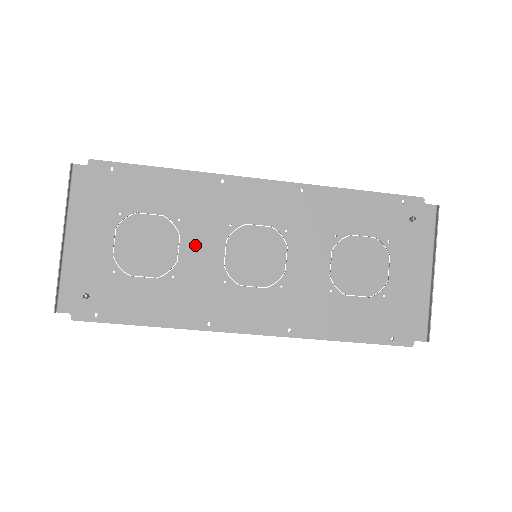
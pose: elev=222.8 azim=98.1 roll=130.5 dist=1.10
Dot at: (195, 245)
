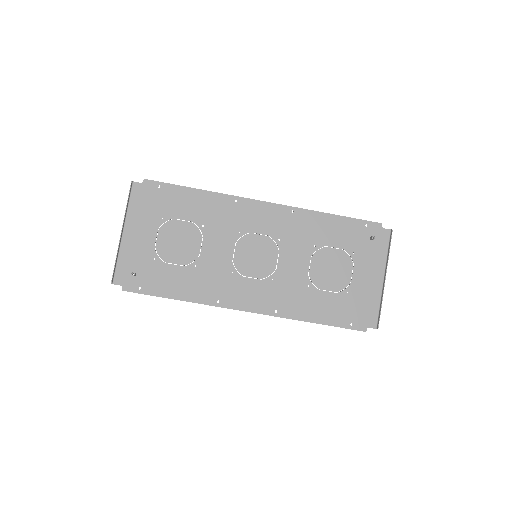
Dot at: (213, 245)
